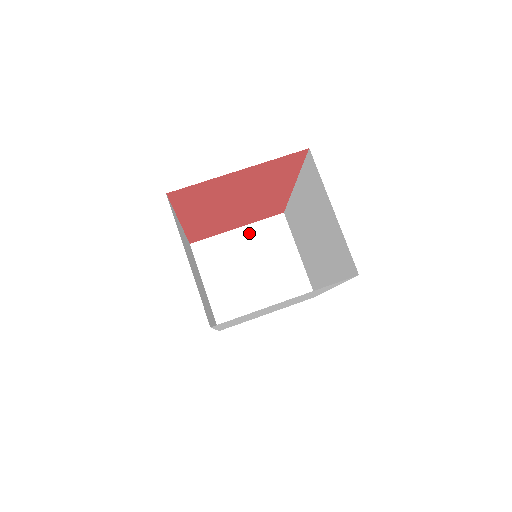
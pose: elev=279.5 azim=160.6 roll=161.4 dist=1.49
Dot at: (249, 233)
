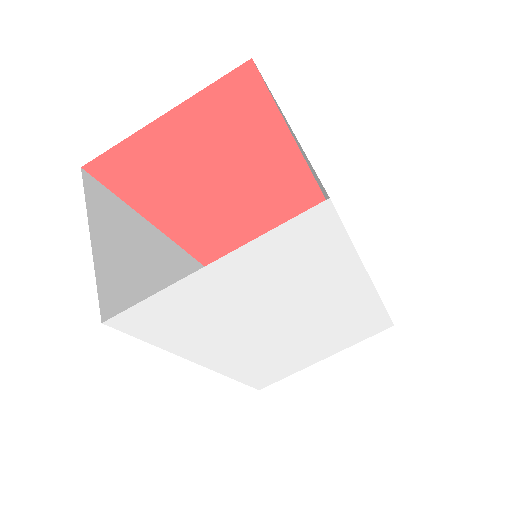
Dot at: occluded
